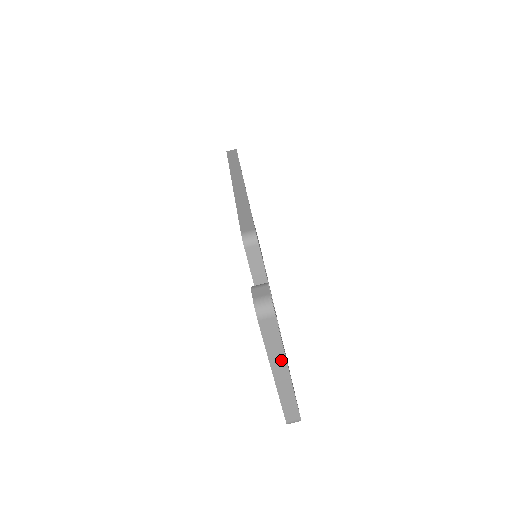
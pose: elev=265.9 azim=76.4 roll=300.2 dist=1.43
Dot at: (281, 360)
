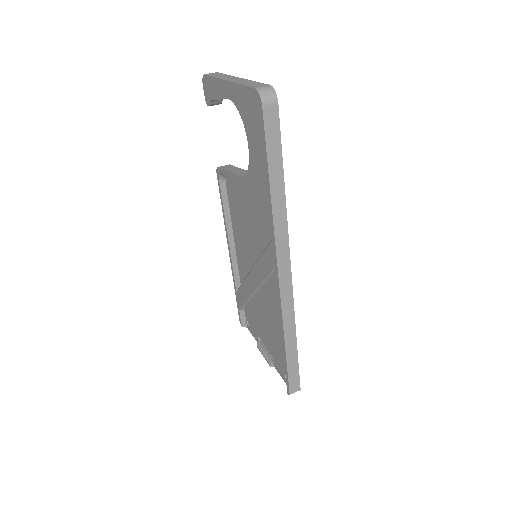
Dot at: (230, 77)
